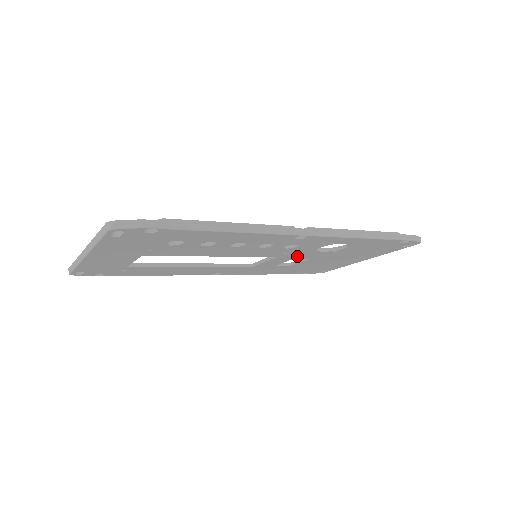
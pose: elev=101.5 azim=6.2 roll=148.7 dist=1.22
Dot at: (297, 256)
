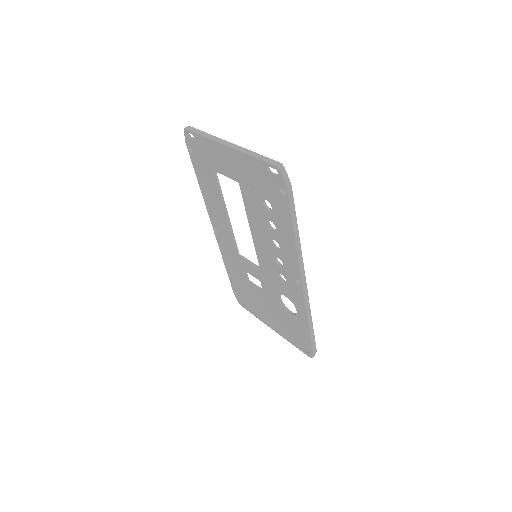
Dot at: (266, 283)
